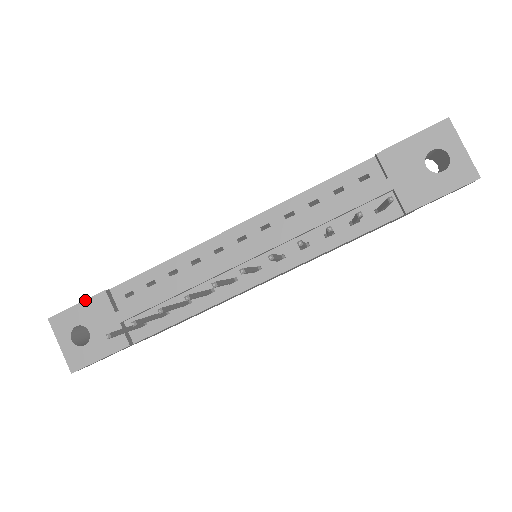
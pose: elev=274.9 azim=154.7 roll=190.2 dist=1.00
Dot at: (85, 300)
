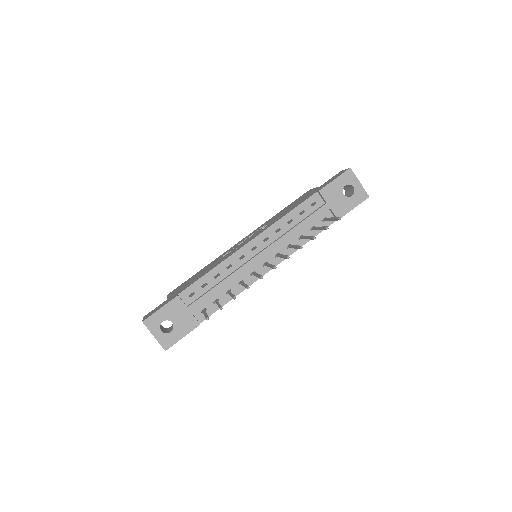
Dot at: (166, 304)
